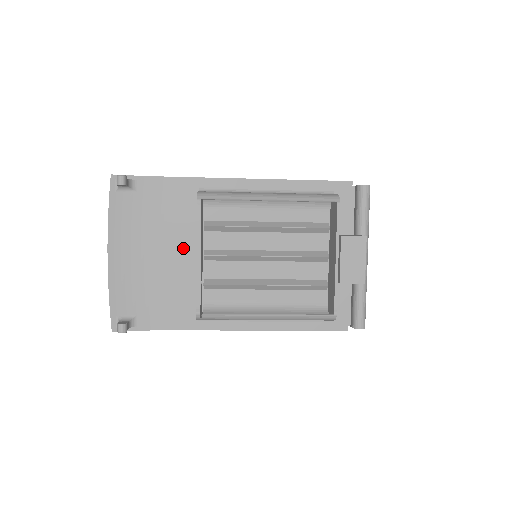
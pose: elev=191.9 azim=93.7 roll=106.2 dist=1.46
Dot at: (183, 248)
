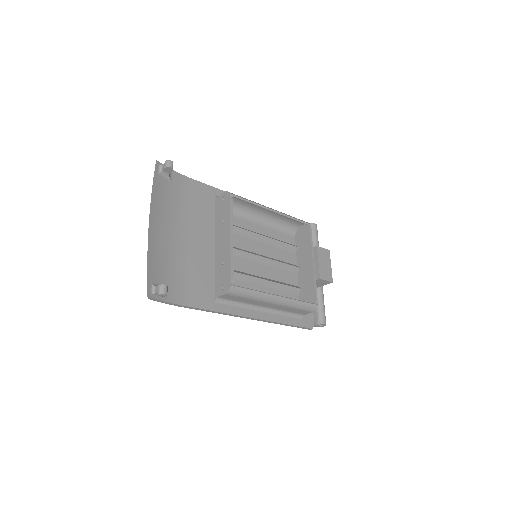
Dot at: (204, 237)
